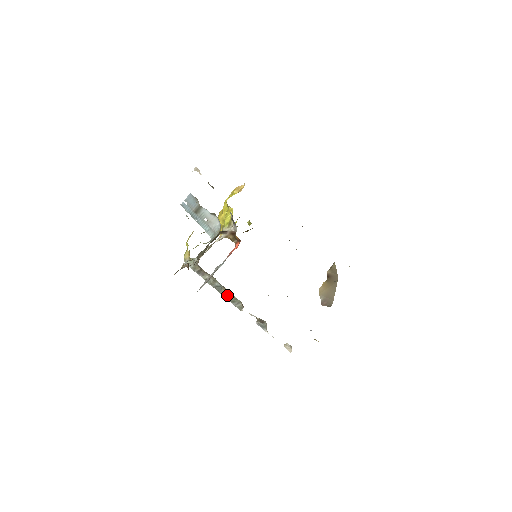
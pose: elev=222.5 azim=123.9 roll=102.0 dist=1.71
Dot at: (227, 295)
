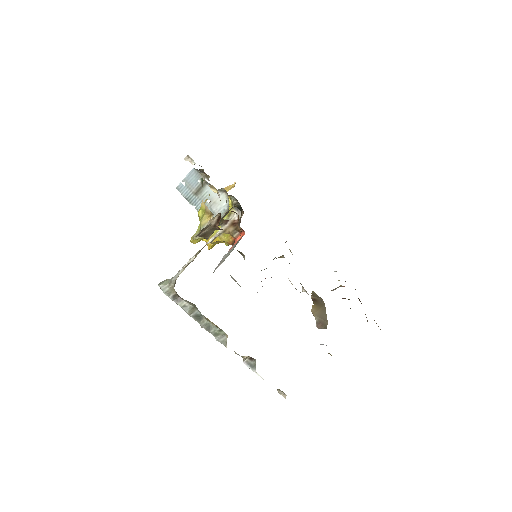
Dot at: (209, 326)
